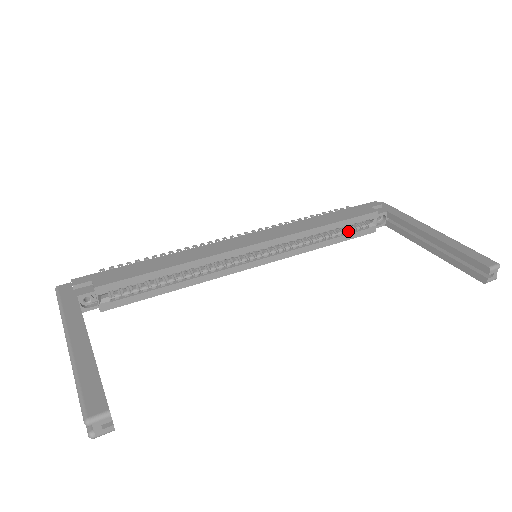
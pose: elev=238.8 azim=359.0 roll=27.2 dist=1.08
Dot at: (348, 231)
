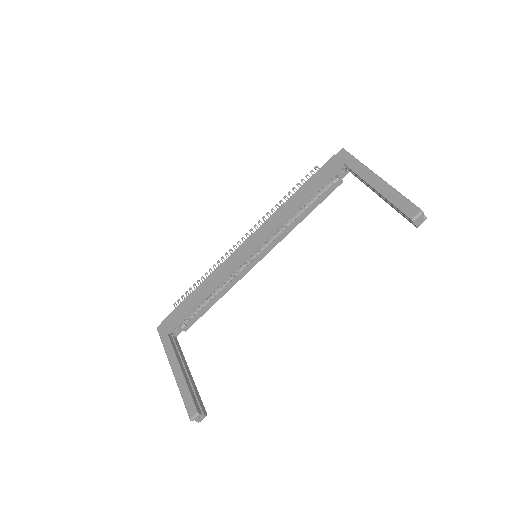
Dot at: (318, 196)
